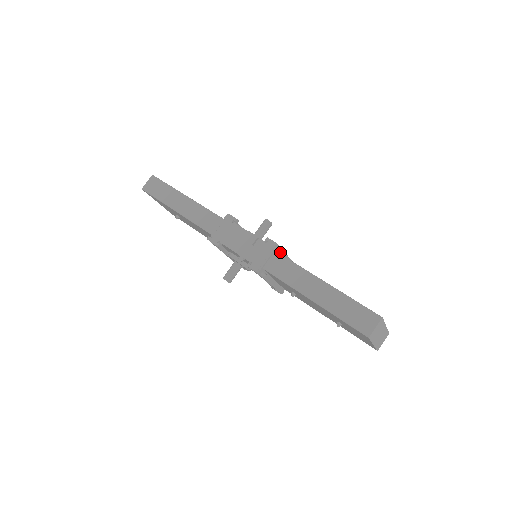
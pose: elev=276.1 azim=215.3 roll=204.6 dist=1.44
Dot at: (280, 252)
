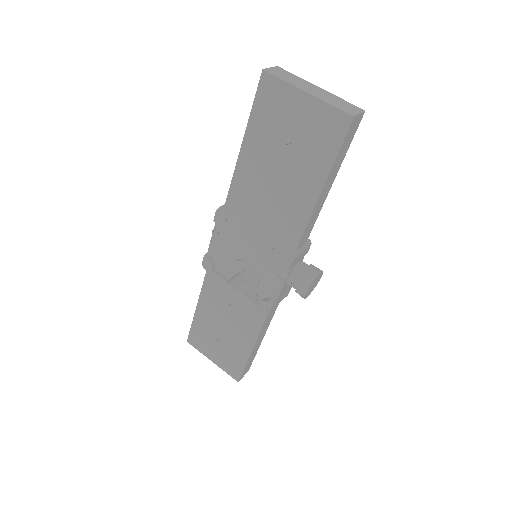
Dot at: occluded
